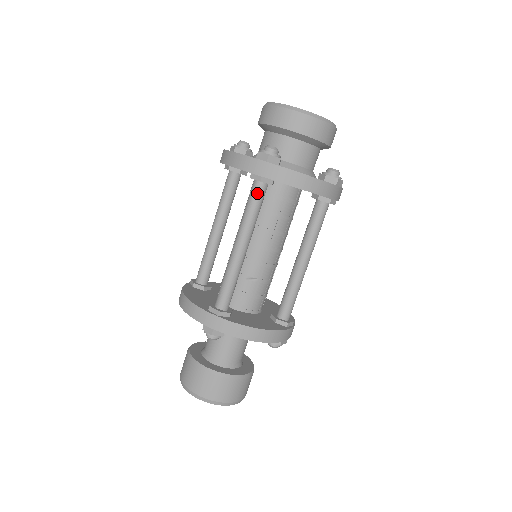
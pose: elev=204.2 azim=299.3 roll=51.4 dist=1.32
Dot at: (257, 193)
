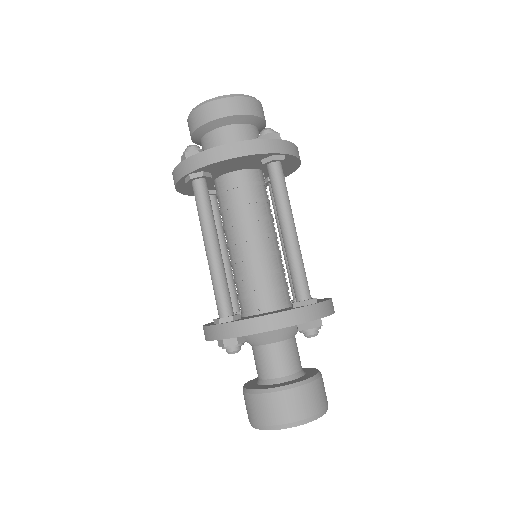
Dot at: (283, 173)
